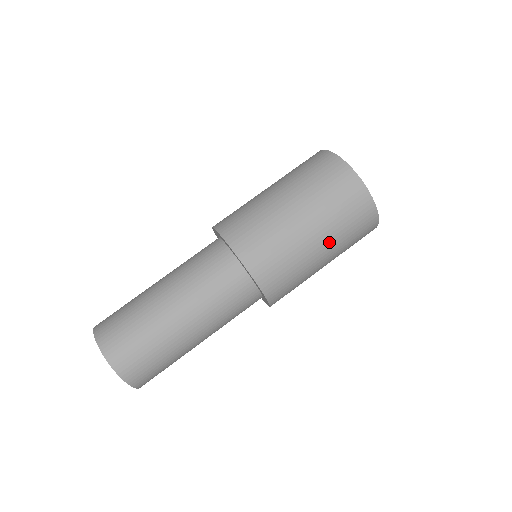
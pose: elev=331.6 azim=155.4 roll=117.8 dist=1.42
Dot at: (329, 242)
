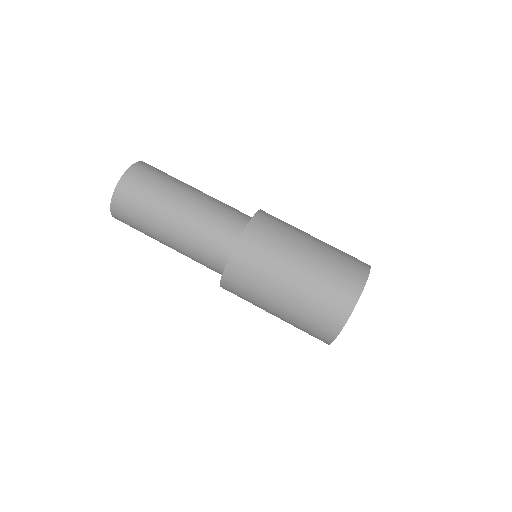
Dot at: (289, 308)
